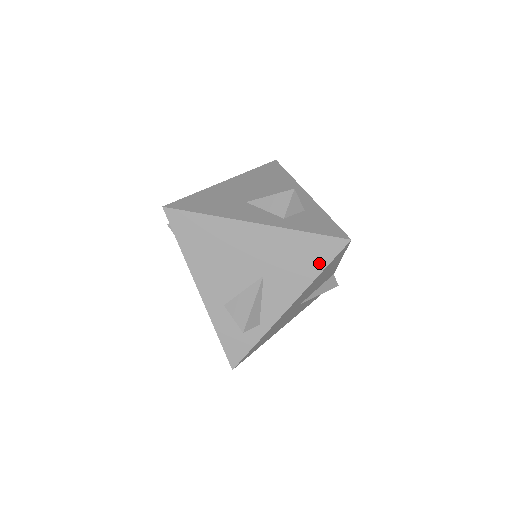
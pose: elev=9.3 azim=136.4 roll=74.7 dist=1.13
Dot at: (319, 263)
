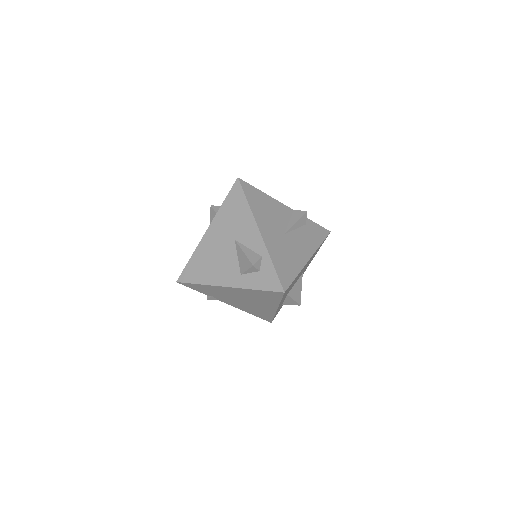
Dot at: (242, 201)
